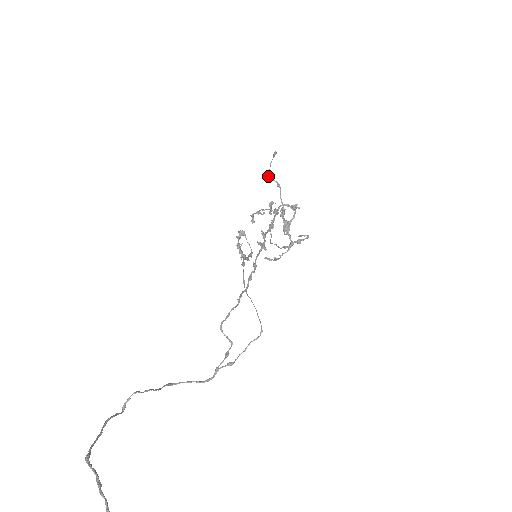
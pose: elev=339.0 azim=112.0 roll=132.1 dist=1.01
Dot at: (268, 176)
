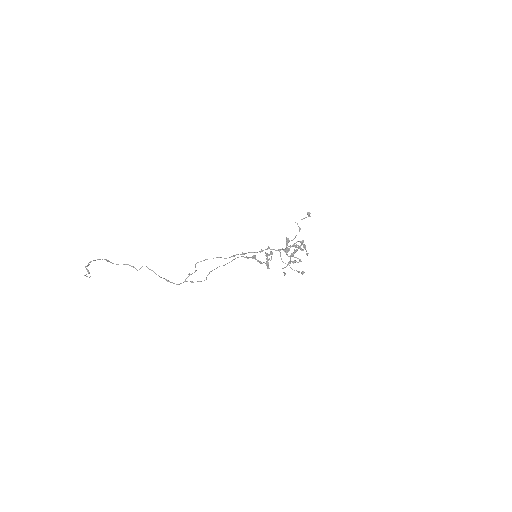
Dot at: occluded
